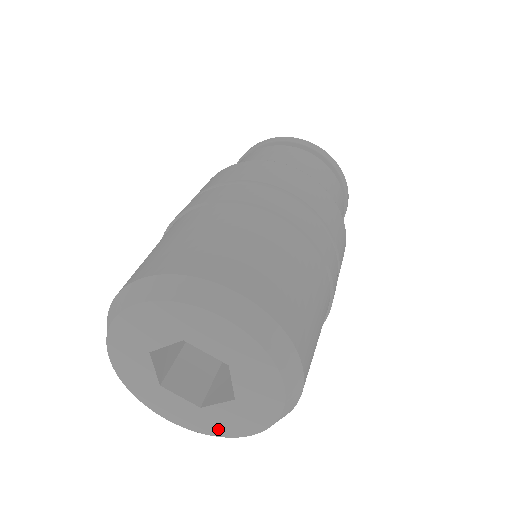
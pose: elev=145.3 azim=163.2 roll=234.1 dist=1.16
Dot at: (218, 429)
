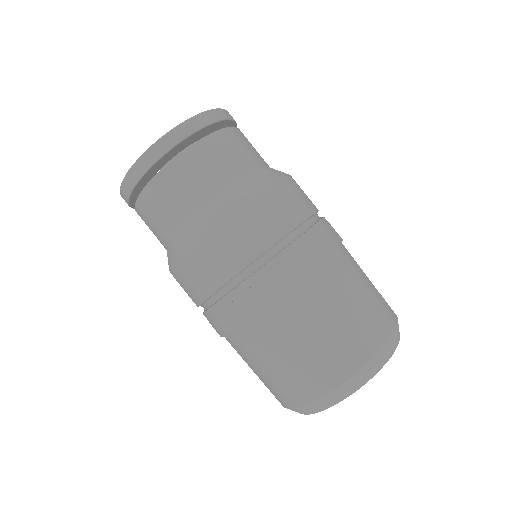
Dot at: occluded
